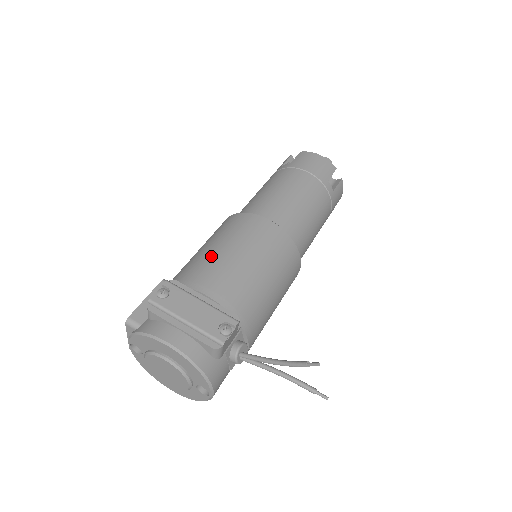
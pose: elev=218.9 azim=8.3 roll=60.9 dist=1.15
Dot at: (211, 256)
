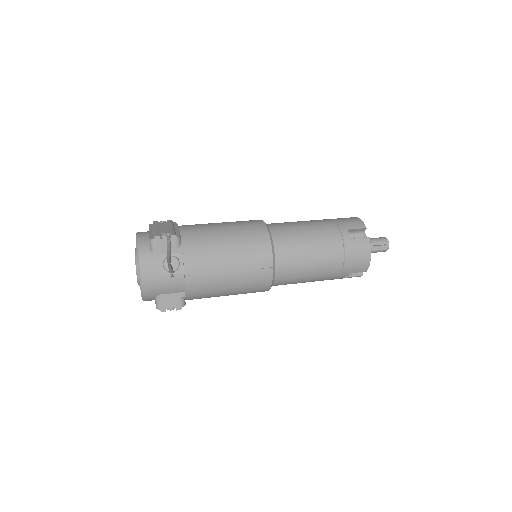
Dot at: occluded
